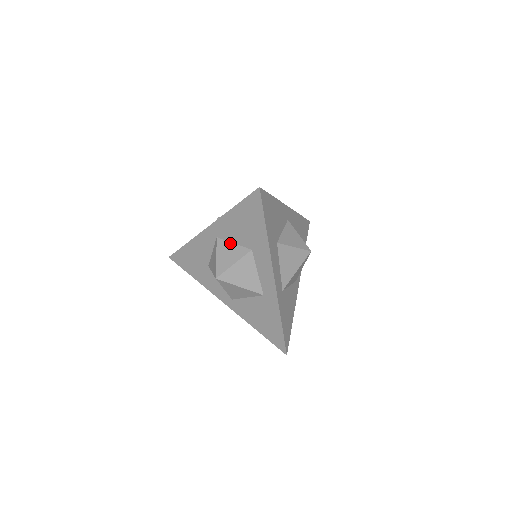
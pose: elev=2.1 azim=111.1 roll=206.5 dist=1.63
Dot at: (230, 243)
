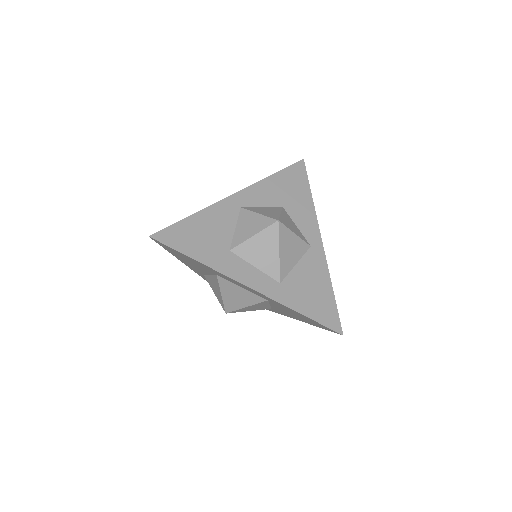
Dot at: (209, 276)
